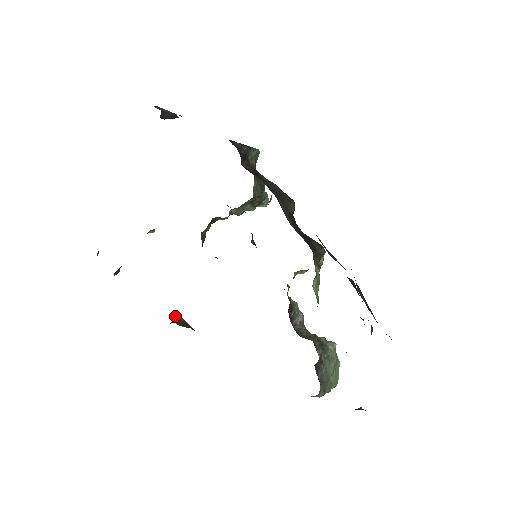
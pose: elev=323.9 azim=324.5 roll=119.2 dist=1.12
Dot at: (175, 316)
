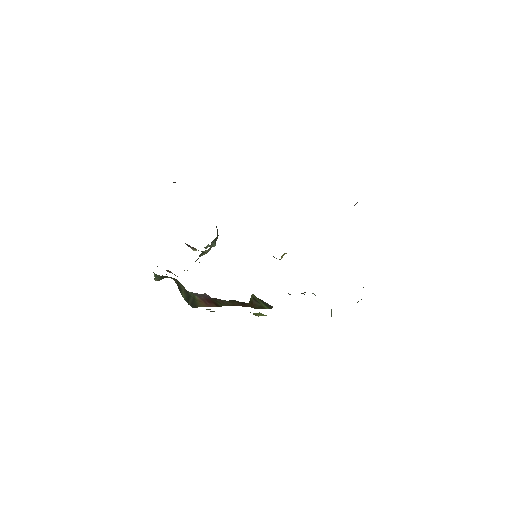
Dot at: occluded
